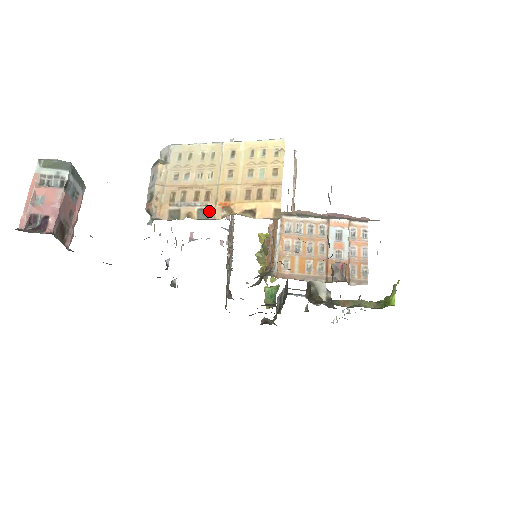
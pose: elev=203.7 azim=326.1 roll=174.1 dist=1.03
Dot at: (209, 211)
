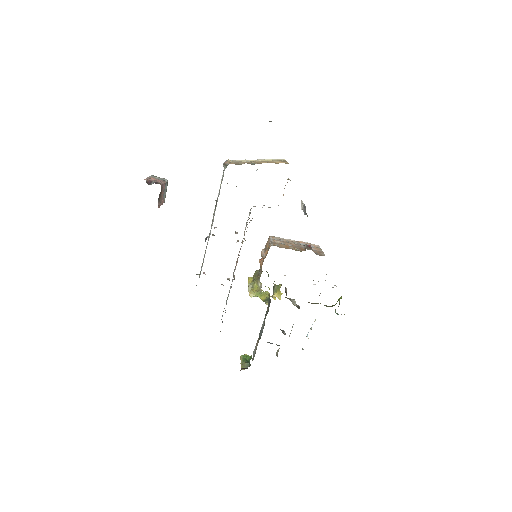
Dot at: (256, 163)
